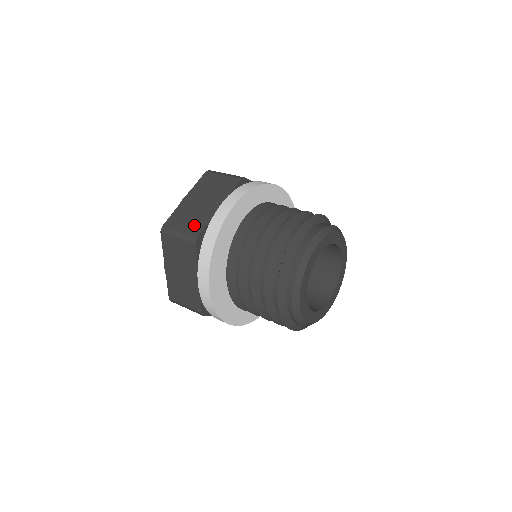
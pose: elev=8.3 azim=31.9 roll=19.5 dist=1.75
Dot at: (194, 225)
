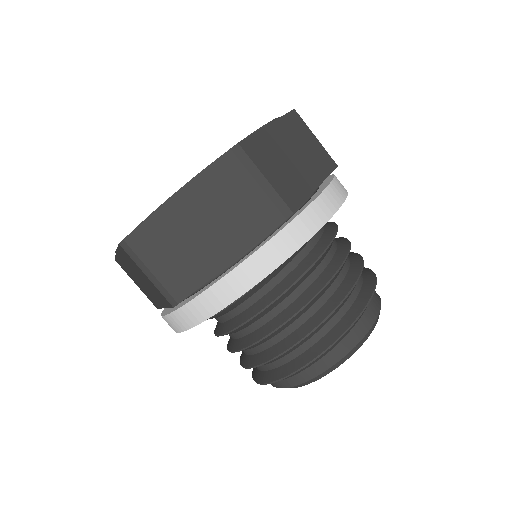
Dot at: (179, 275)
